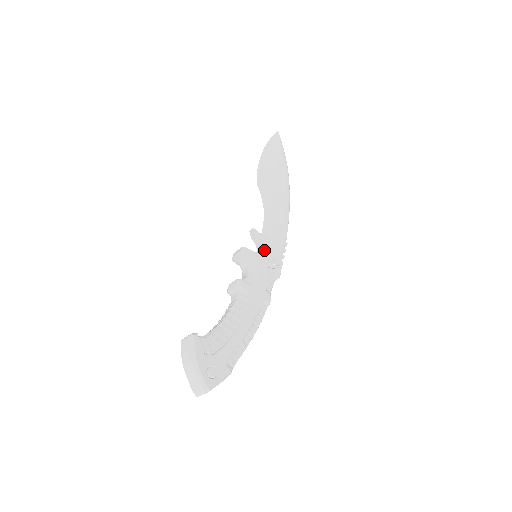
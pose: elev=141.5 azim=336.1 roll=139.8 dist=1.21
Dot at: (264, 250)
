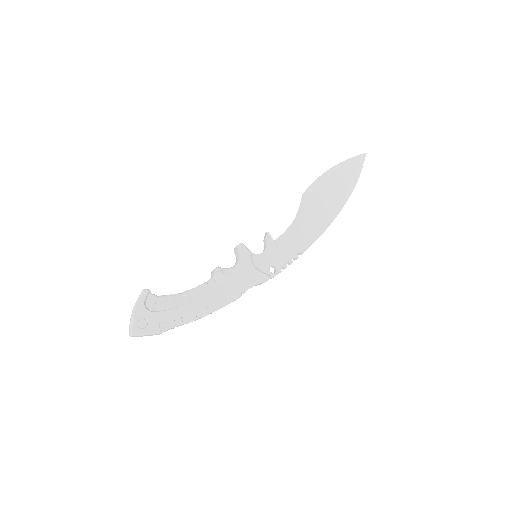
Dot at: (266, 254)
